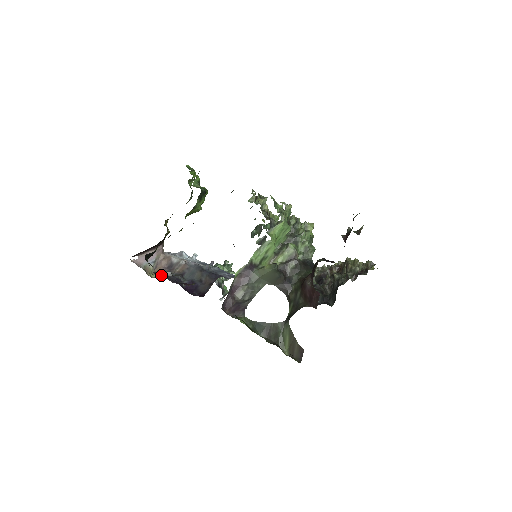
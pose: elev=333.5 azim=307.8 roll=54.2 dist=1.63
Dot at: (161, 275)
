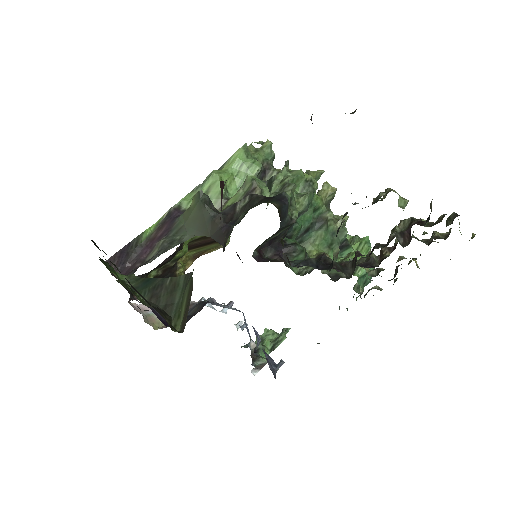
Dot at: (147, 310)
